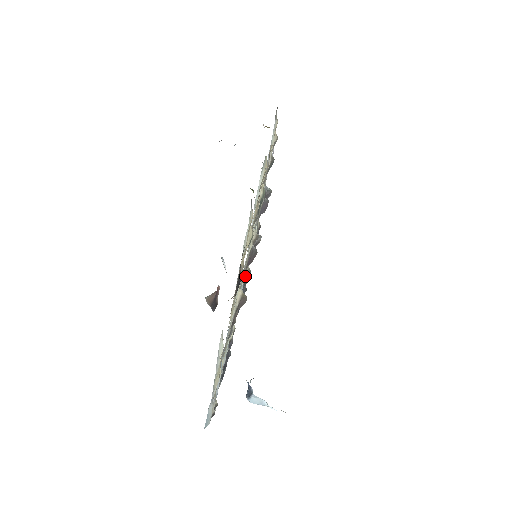
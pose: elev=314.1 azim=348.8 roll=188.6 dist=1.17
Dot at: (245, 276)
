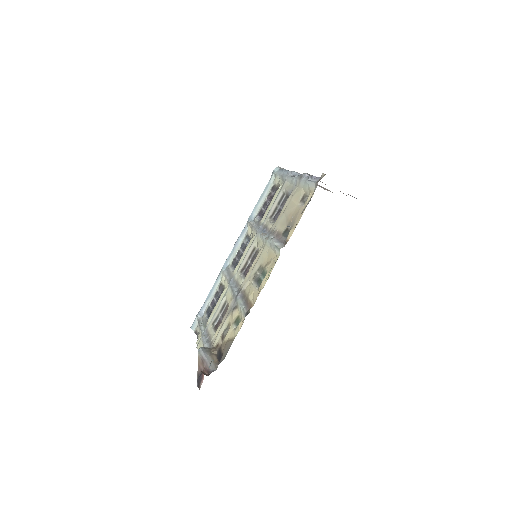
Dot at: (250, 231)
